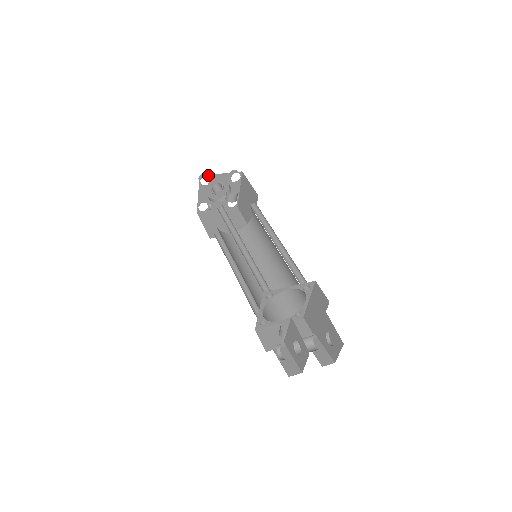
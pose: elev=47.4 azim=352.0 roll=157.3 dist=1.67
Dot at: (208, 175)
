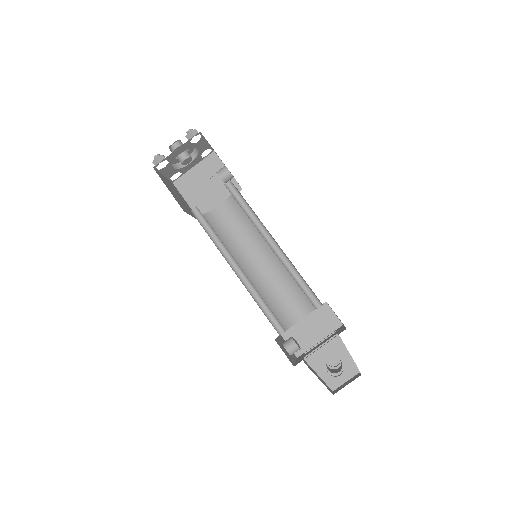
Dot at: (202, 135)
